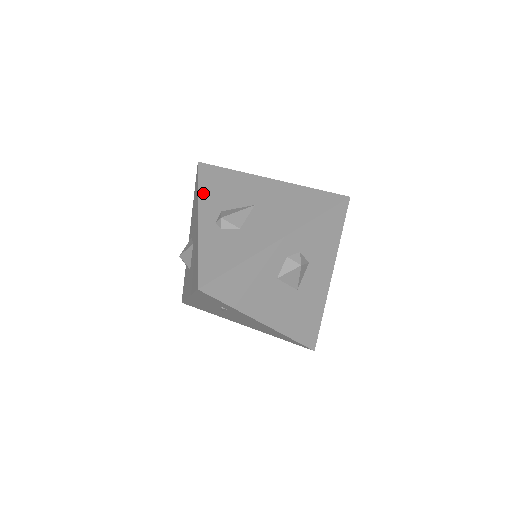
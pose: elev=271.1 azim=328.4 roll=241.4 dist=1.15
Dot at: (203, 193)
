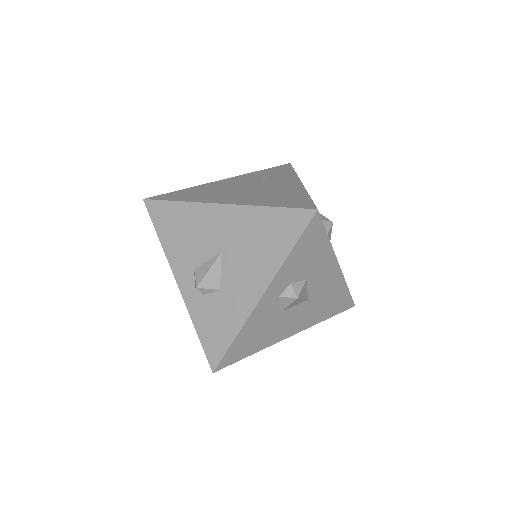
Dot at: (167, 248)
